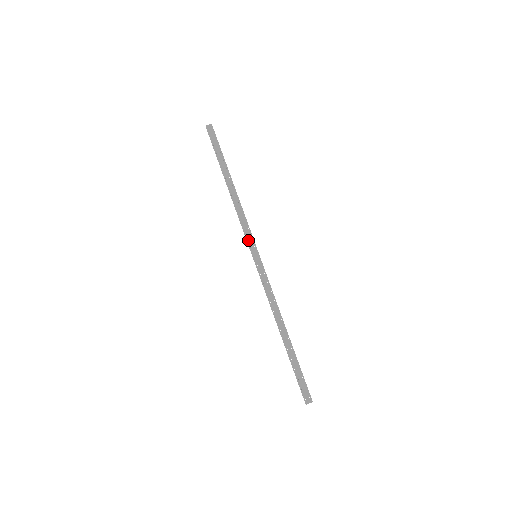
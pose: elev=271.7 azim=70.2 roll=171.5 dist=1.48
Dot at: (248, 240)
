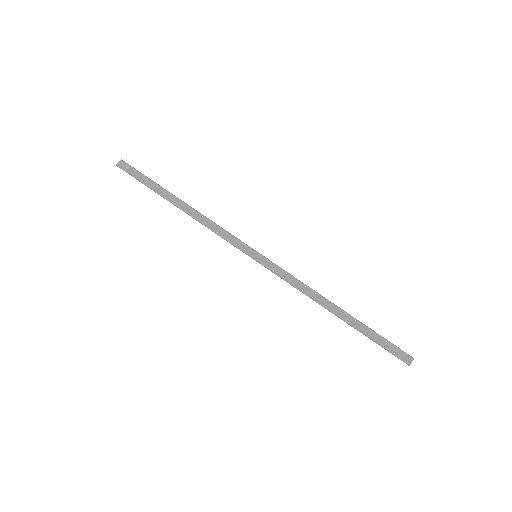
Dot at: (237, 246)
